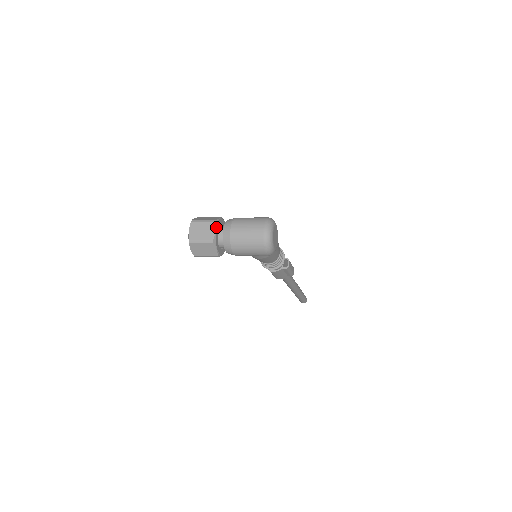
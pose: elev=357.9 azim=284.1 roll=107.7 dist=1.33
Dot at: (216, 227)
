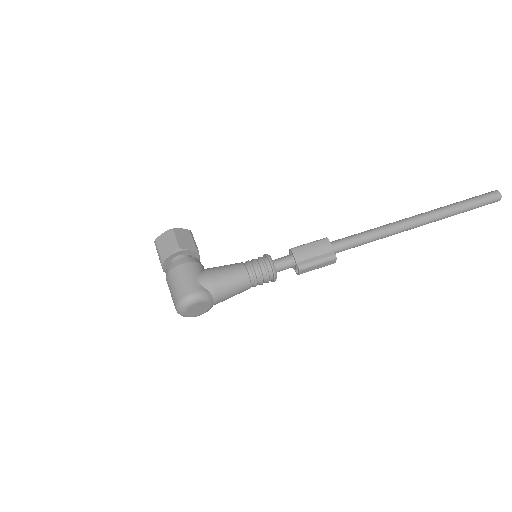
Dot at: (163, 265)
